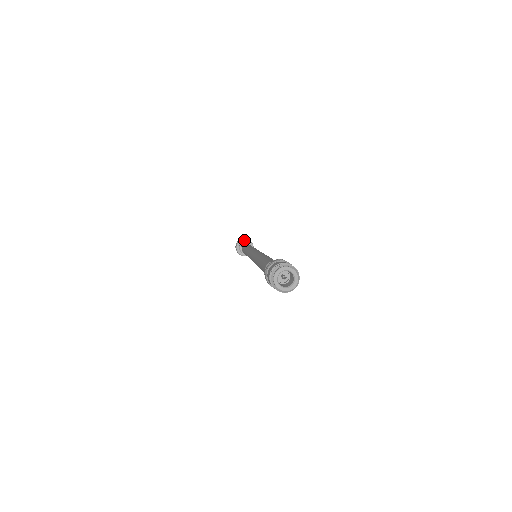
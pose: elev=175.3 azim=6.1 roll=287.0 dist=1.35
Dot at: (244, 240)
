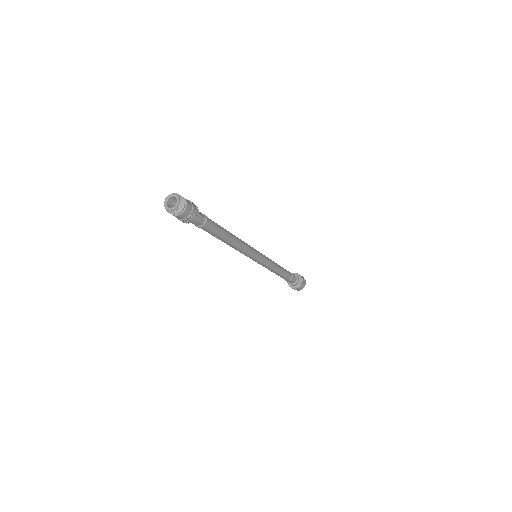
Dot at: (298, 275)
